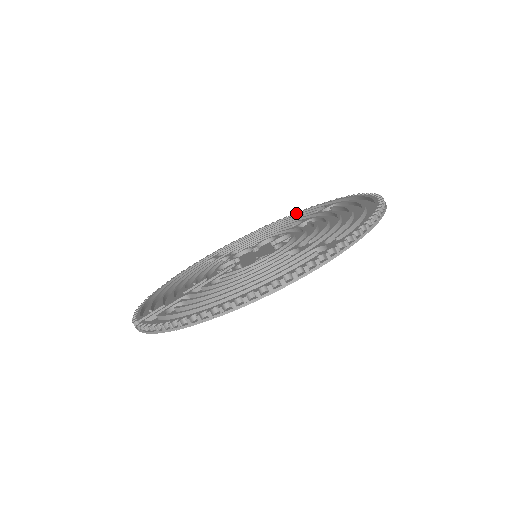
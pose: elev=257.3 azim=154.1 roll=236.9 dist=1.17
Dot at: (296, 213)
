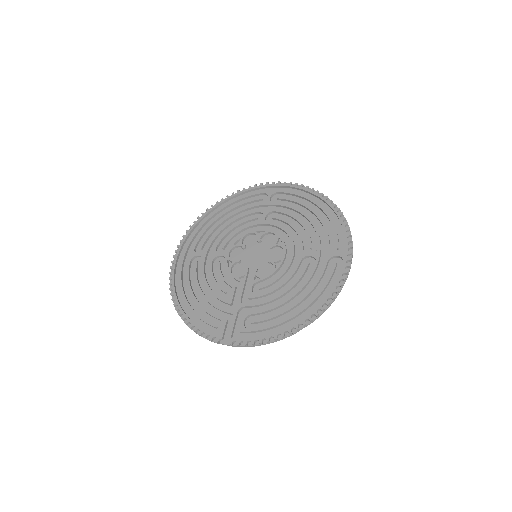
Dot at: (233, 196)
